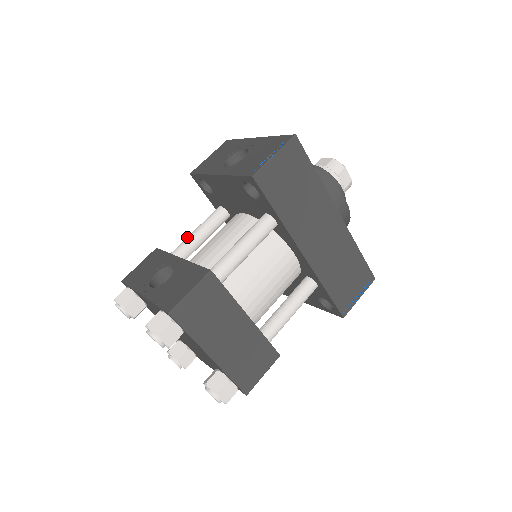
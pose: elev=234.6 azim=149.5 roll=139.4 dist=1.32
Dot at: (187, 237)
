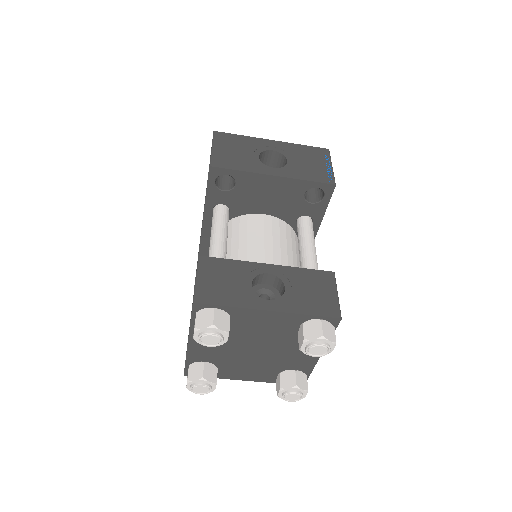
Dot at: (218, 240)
